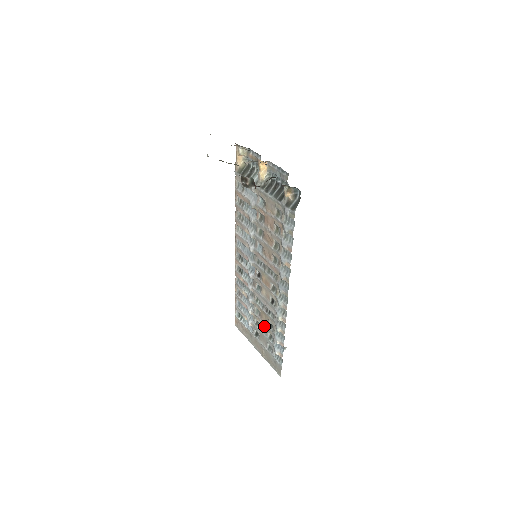
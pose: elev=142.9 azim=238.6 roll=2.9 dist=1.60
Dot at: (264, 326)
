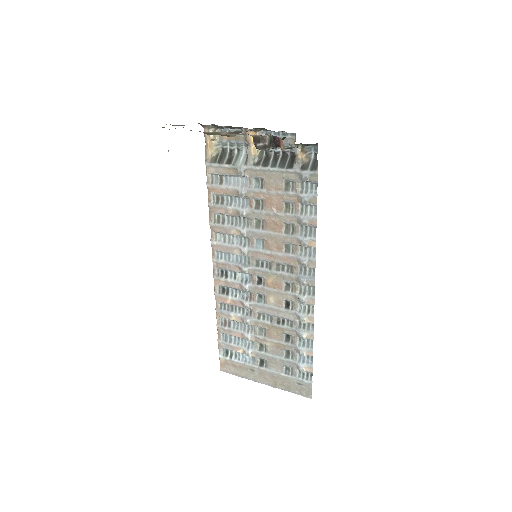
Dot at: (275, 345)
